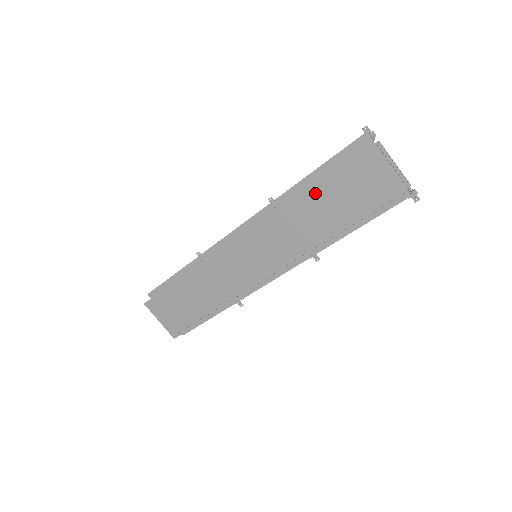
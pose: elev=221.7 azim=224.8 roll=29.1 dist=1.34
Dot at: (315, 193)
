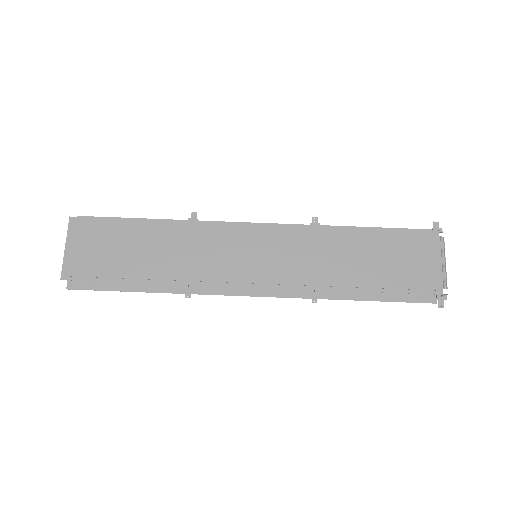
Dot at: (364, 239)
